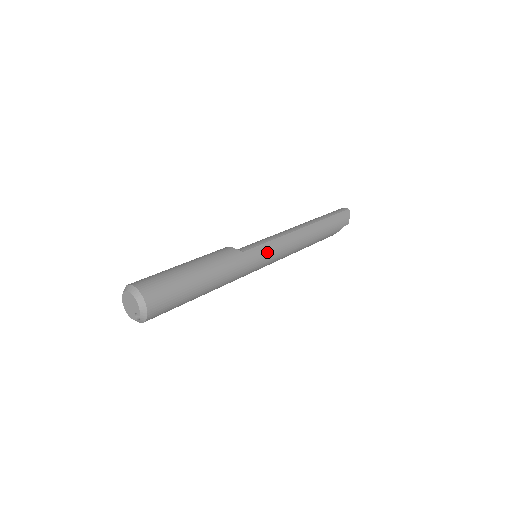
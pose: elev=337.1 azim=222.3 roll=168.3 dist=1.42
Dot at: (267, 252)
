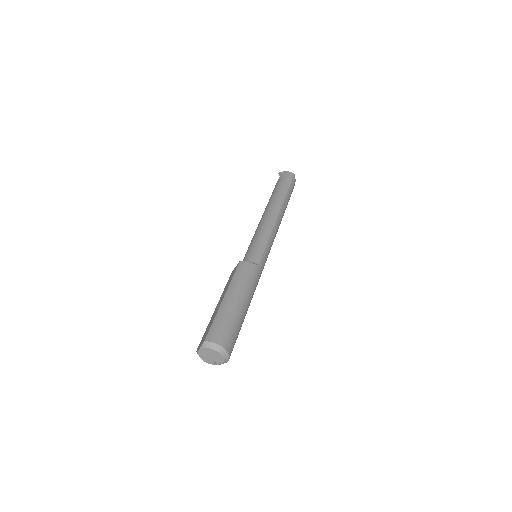
Dot at: (268, 254)
